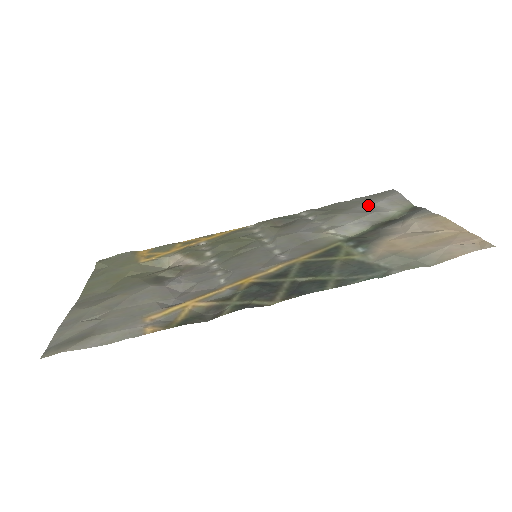
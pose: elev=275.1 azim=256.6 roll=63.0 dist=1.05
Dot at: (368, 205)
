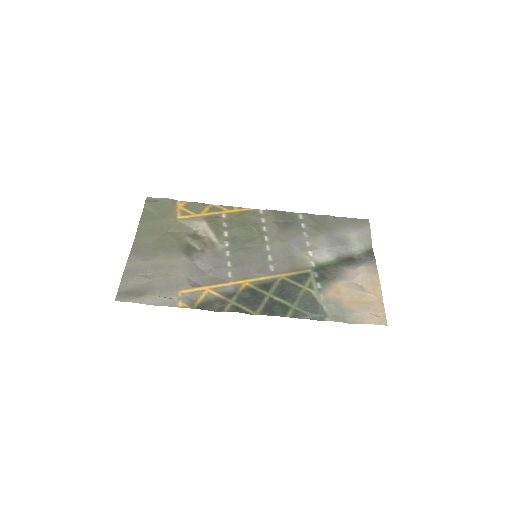
Dot at: (344, 233)
